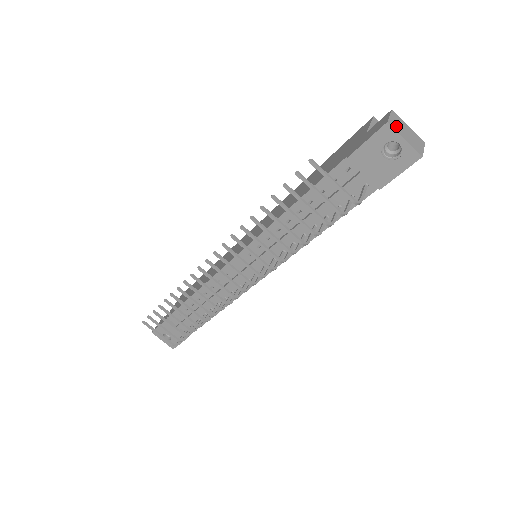
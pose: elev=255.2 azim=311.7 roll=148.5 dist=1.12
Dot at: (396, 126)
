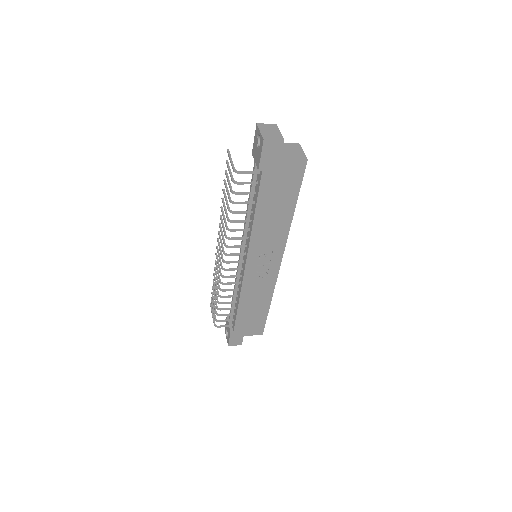
Dot at: (263, 127)
